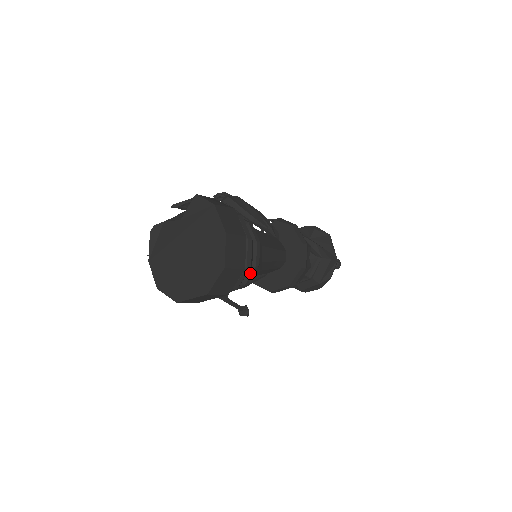
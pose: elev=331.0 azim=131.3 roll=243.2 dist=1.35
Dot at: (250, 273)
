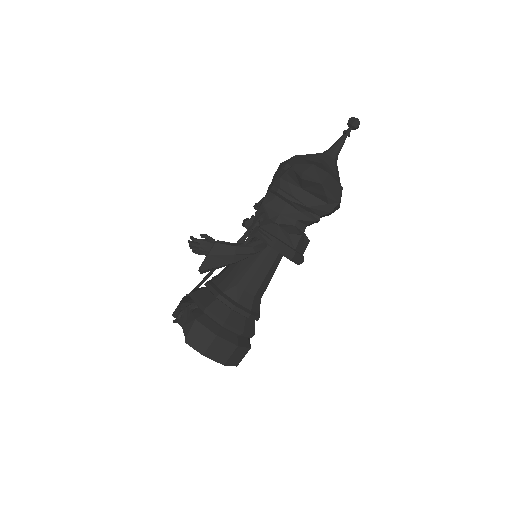
Dot at: occluded
